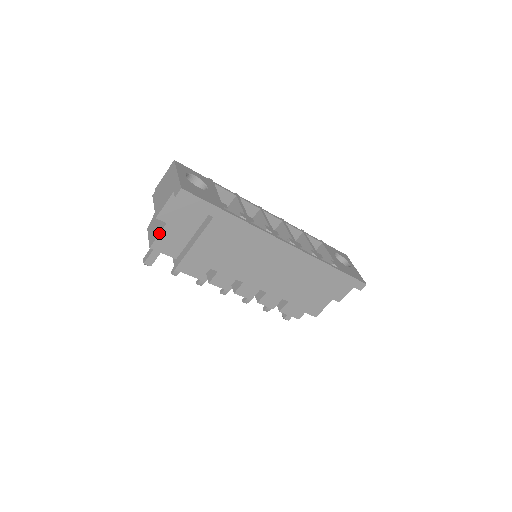
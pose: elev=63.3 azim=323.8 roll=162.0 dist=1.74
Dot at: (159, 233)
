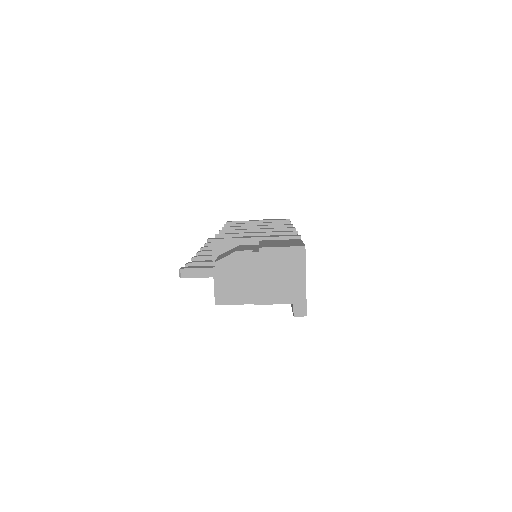
Dot at: (239, 301)
